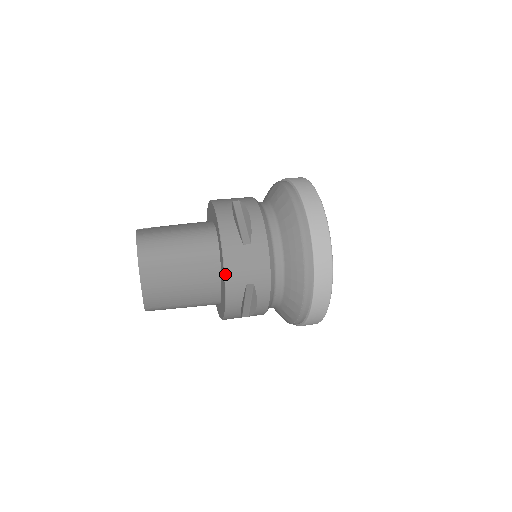
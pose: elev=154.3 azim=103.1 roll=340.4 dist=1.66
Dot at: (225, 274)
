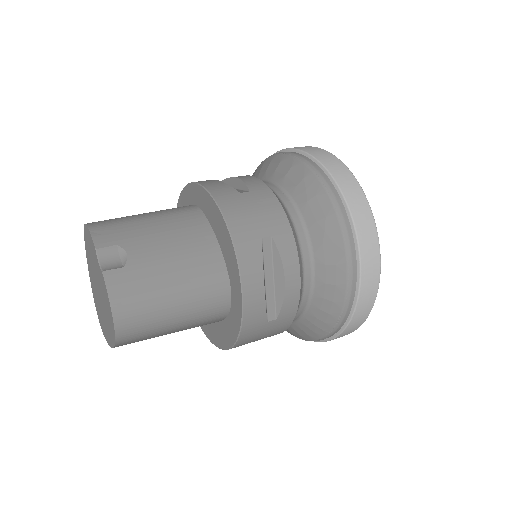
Dot at: (233, 347)
